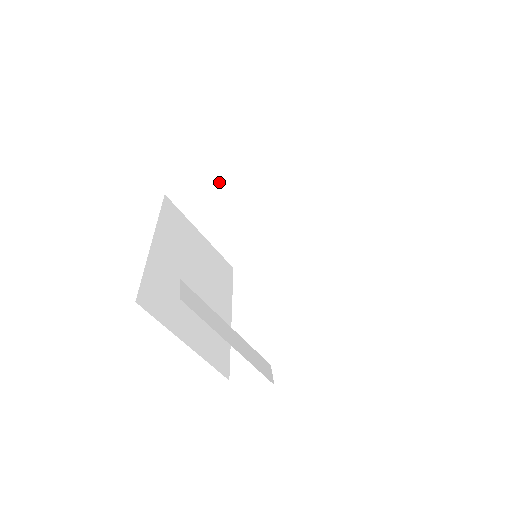
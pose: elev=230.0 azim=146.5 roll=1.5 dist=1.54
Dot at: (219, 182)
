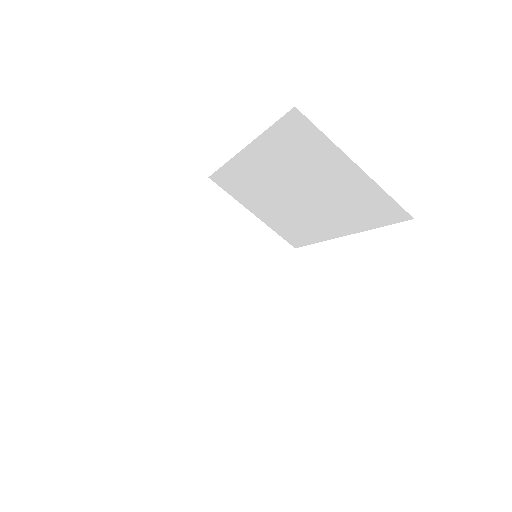
Dot at: (176, 256)
